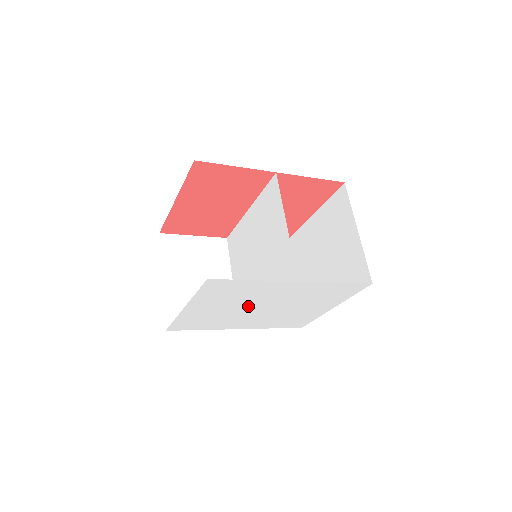
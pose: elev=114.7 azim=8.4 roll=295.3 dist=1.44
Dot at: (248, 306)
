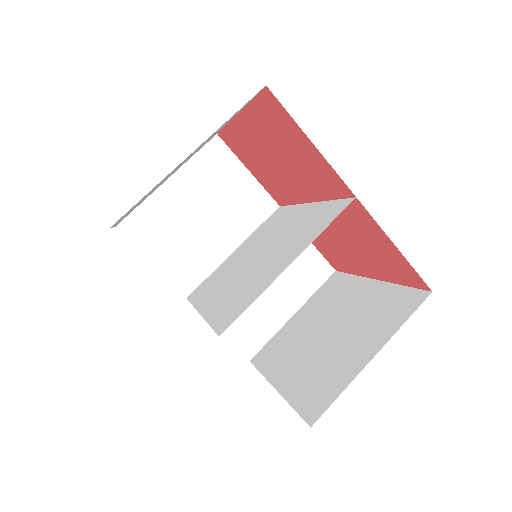
Dot at: occluded
